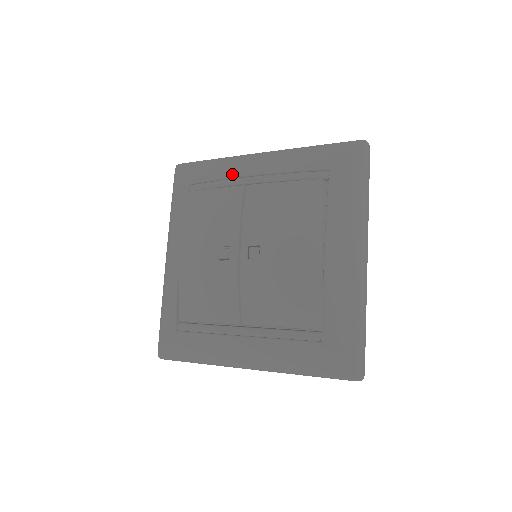
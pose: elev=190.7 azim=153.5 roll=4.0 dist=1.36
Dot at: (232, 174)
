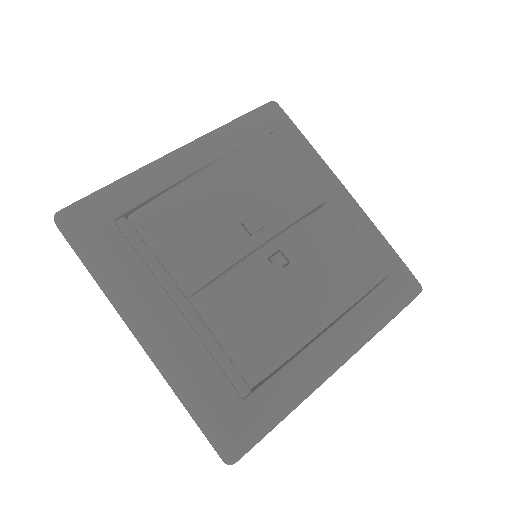
Dot at: (319, 177)
